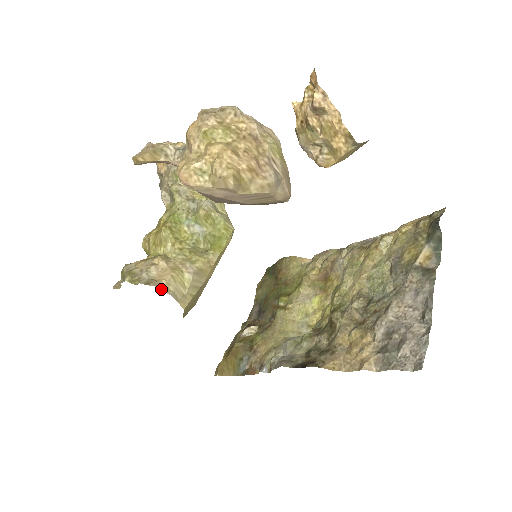
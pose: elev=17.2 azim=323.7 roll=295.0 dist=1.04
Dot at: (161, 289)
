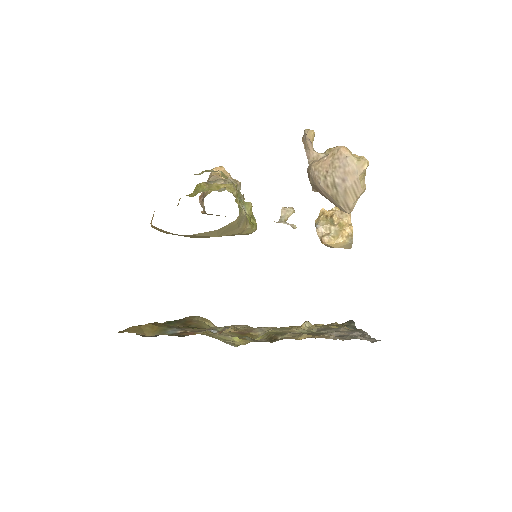
Dot at: occluded
